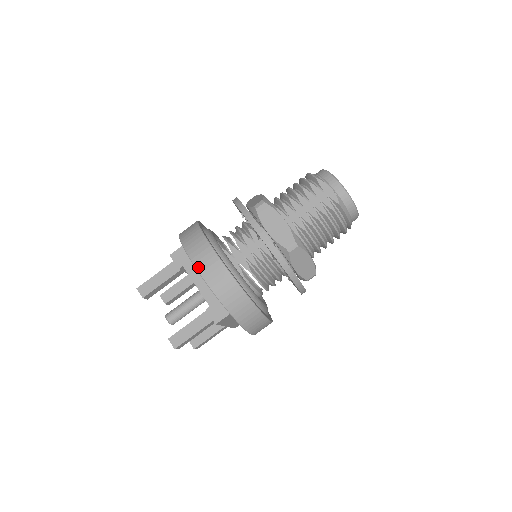
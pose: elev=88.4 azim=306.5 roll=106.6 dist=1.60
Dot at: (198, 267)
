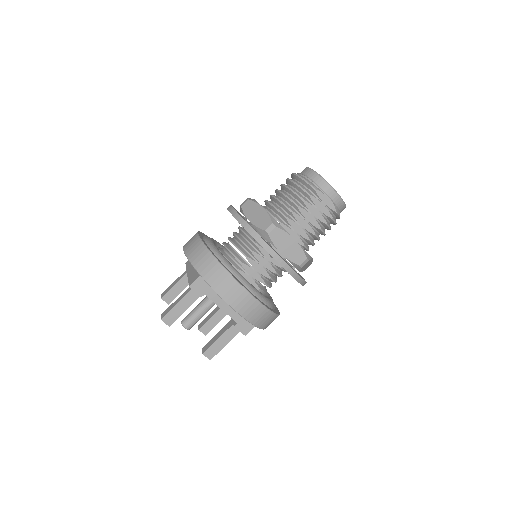
Dot at: (231, 304)
